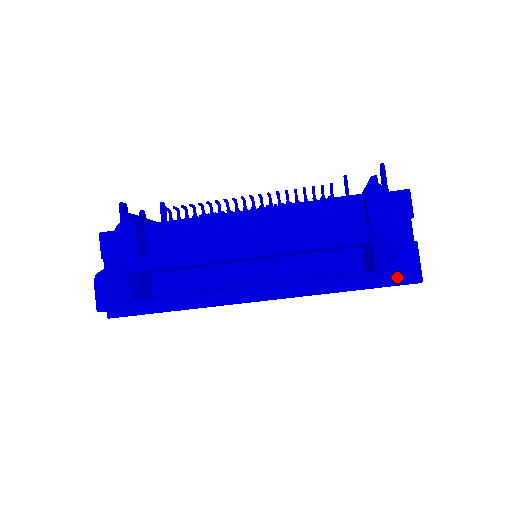
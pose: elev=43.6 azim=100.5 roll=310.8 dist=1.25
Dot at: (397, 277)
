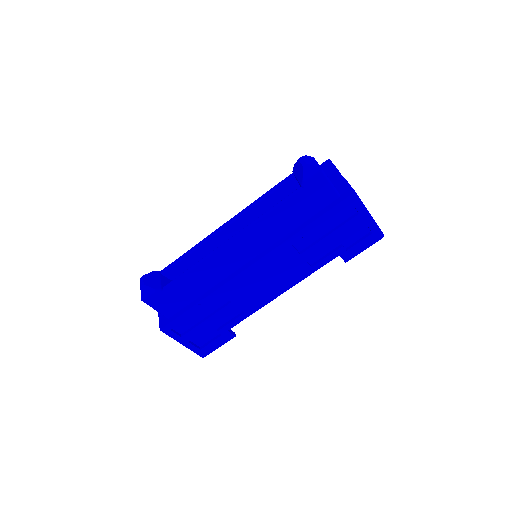
Dot at: (311, 176)
